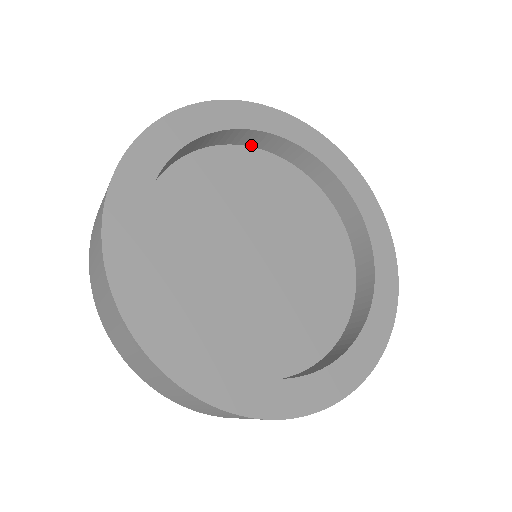
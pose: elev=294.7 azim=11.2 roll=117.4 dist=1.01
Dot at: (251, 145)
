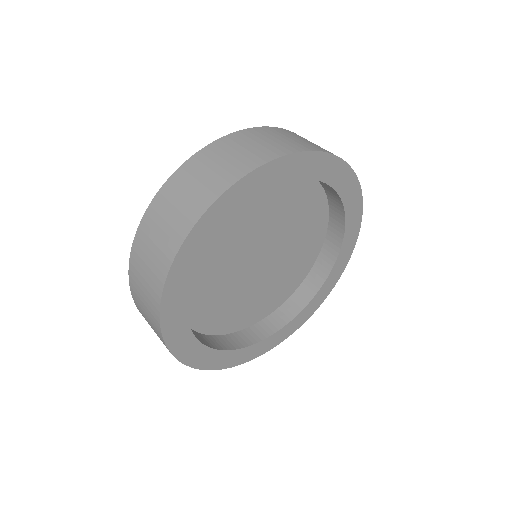
Dot at: occluded
